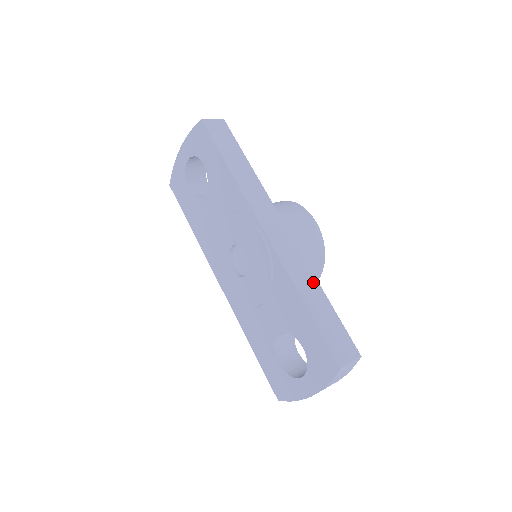
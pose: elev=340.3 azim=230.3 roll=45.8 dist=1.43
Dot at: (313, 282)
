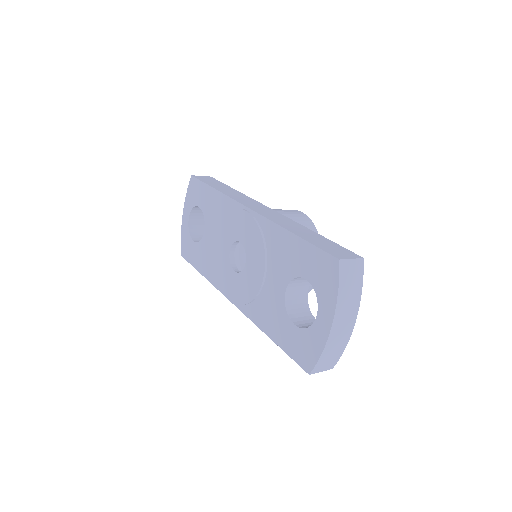
Dot at: (301, 227)
